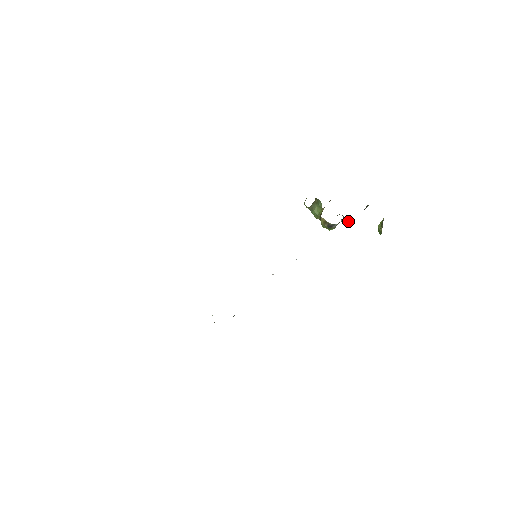
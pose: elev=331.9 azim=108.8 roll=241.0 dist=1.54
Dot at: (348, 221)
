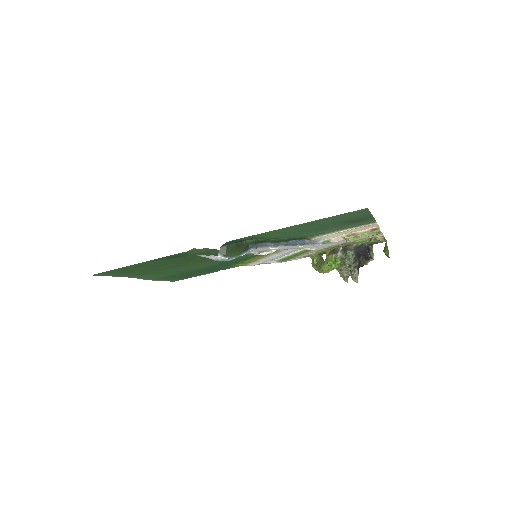
Dot at: (353, 251)
